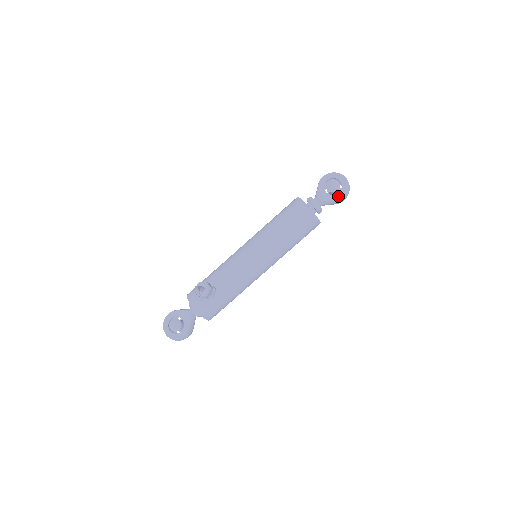
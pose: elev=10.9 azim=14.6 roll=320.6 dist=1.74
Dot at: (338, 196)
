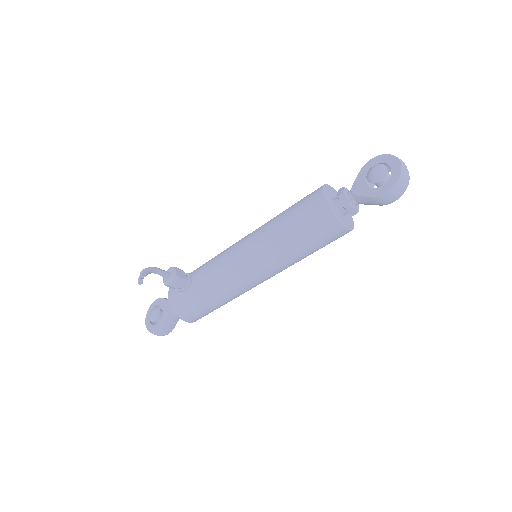
Dot at: (379, 190)
